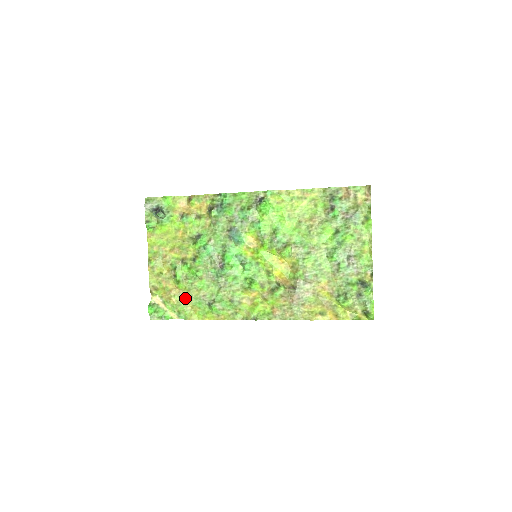
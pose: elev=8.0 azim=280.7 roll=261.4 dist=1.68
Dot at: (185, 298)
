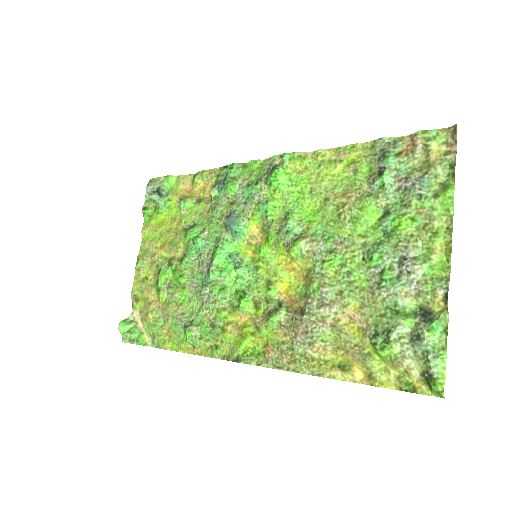
Dot at: (163, 316)
